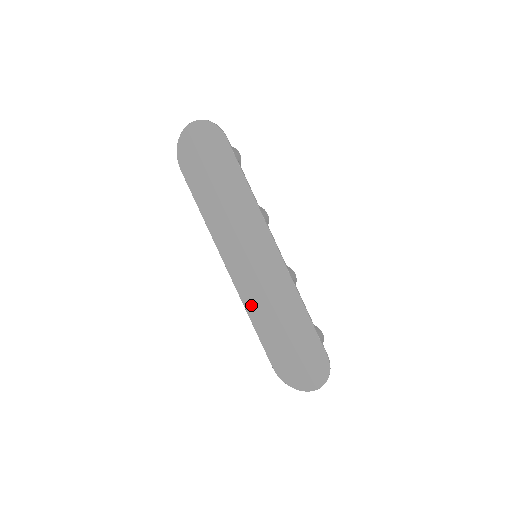
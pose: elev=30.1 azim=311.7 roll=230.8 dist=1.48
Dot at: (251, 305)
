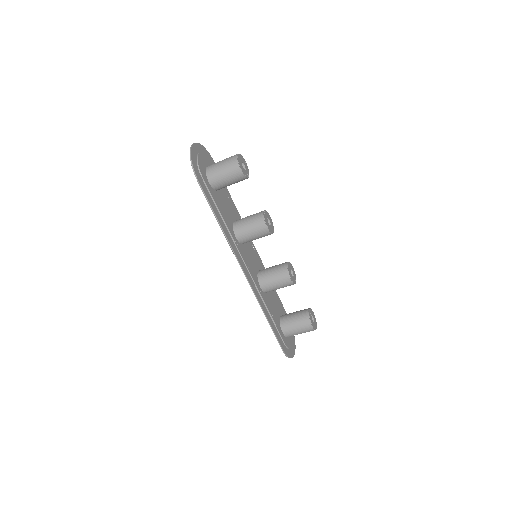
Dot at: occluded
